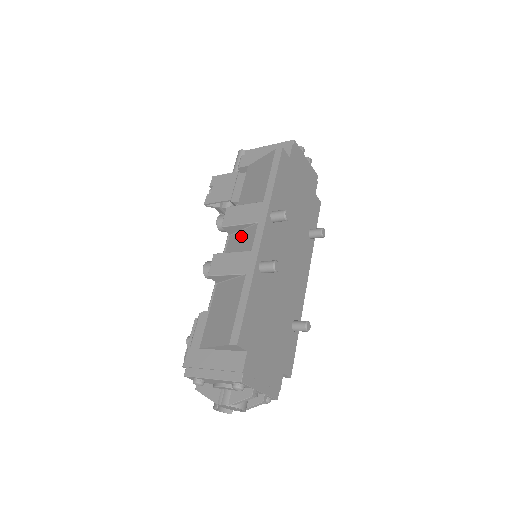
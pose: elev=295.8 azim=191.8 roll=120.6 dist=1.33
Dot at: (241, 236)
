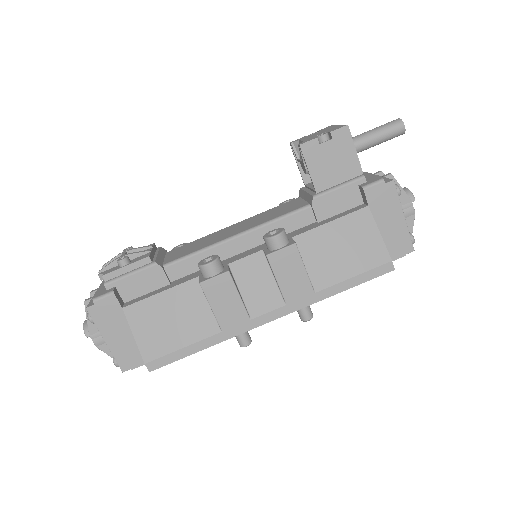
Dot at: (265, 281)
